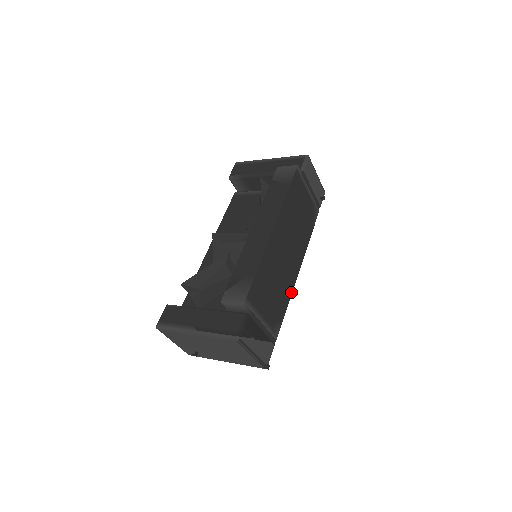
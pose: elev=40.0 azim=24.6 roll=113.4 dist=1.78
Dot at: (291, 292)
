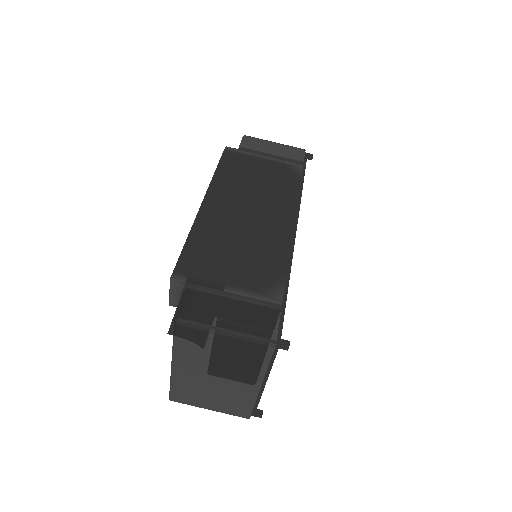
Dot at: (288, 248)
